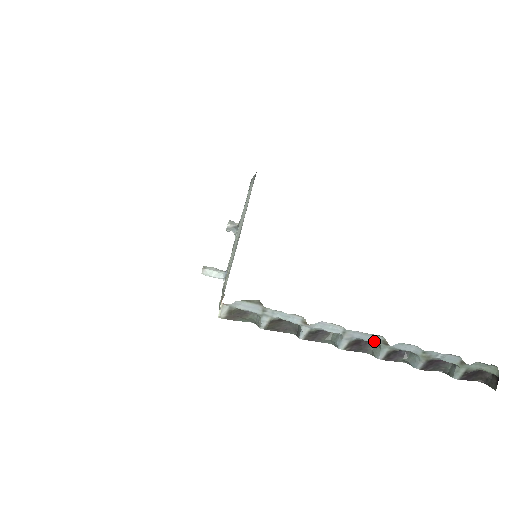
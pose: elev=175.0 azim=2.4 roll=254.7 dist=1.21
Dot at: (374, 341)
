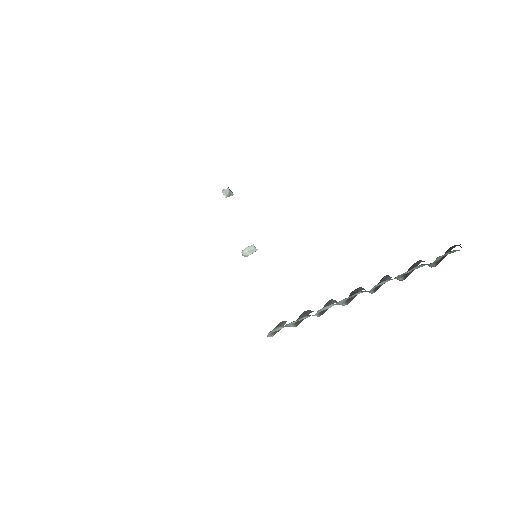
Dot at: occluded
